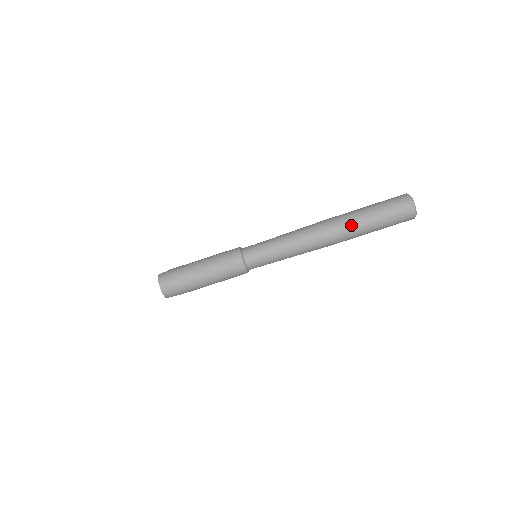
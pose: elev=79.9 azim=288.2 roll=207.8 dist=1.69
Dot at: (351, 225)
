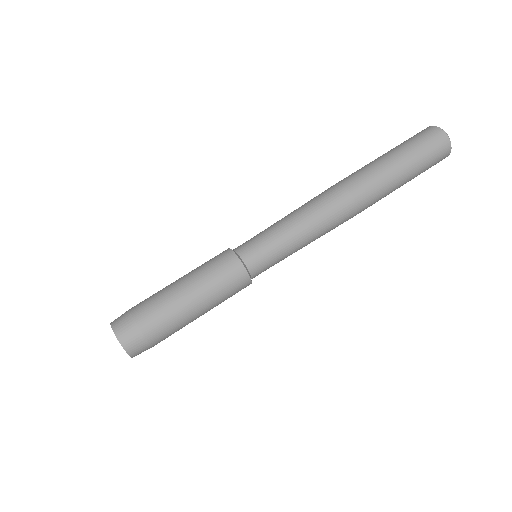
Dot at: (372, 171)
